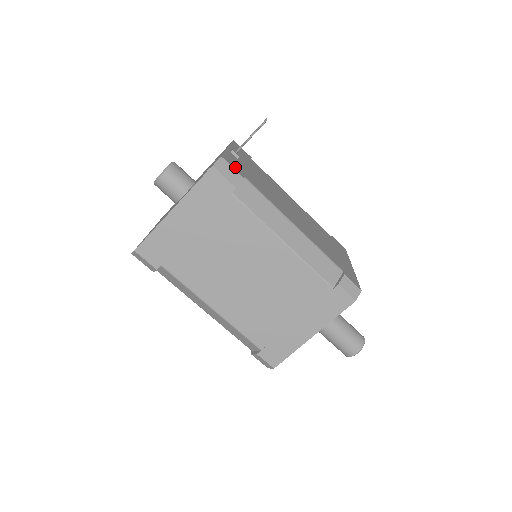
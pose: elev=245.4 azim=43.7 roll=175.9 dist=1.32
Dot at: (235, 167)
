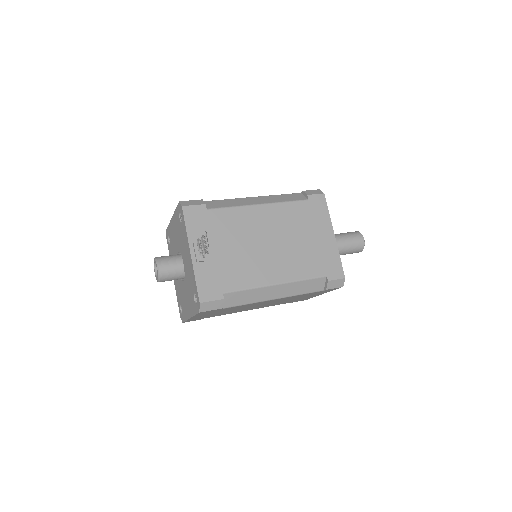
Dot at: (212, 294)
